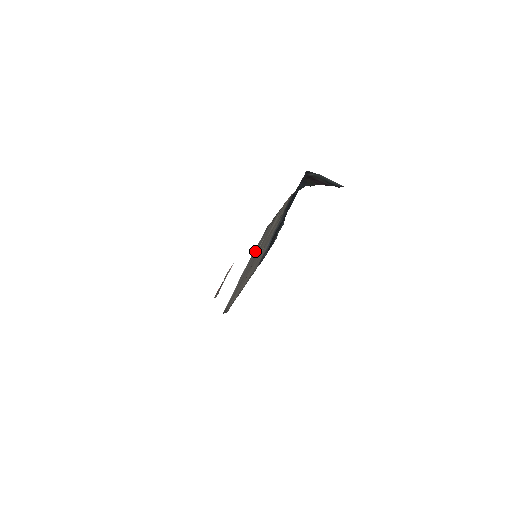
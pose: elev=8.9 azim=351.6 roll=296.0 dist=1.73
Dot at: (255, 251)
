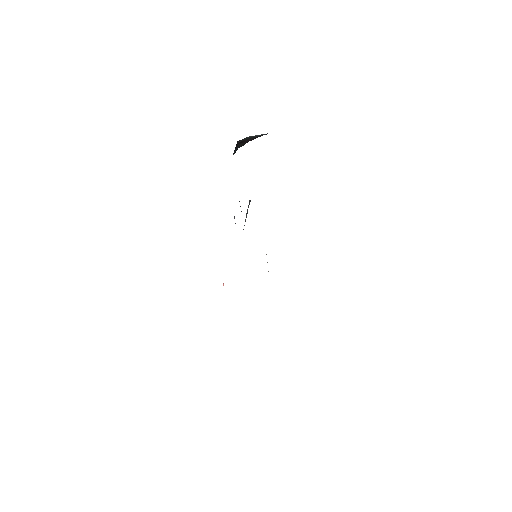
Dot at: occluded
